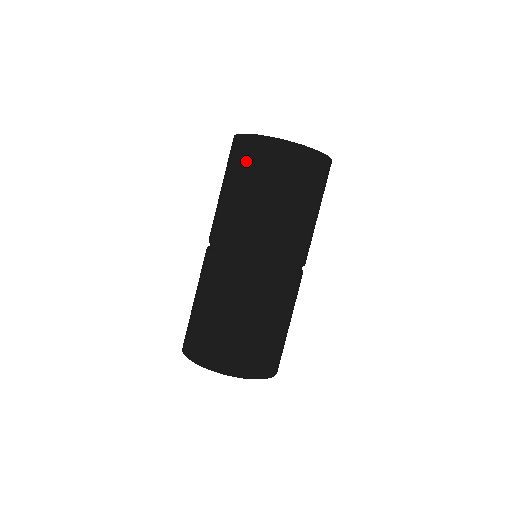
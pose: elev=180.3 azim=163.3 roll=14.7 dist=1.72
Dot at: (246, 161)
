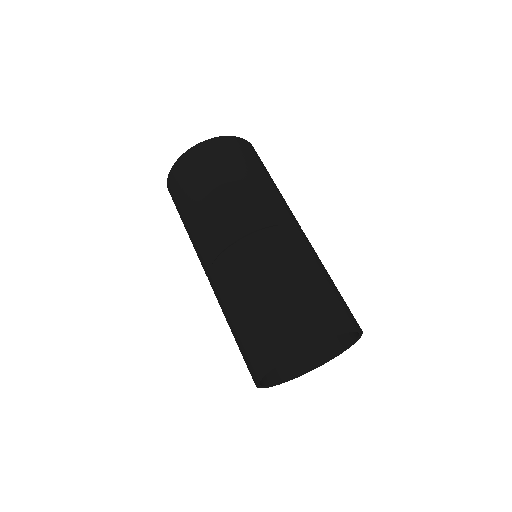
Dot at: (175, 200)
